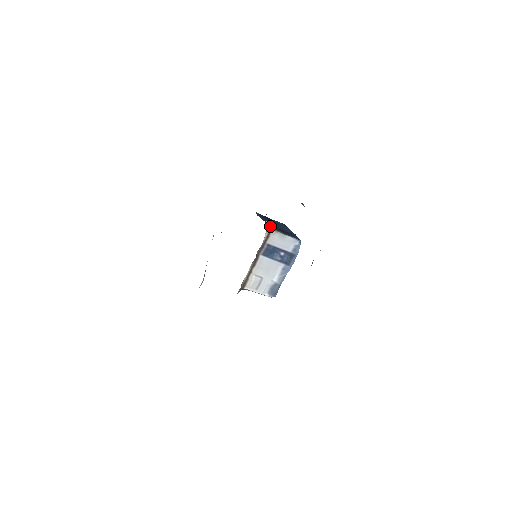
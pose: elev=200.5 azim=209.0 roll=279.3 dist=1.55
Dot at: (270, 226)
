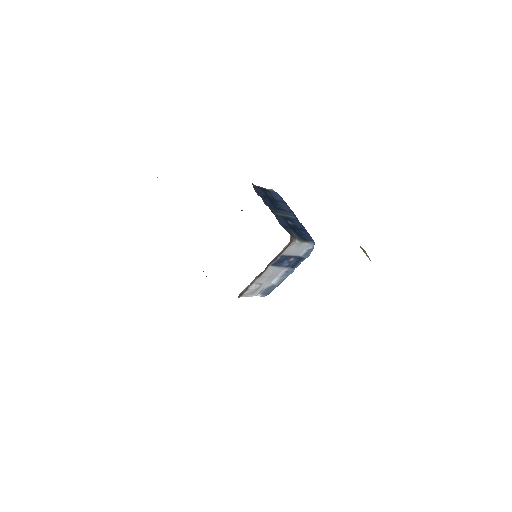
Dot at: (290, 235)
